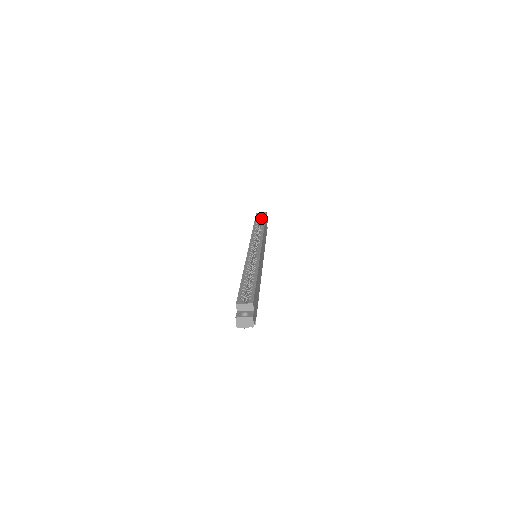
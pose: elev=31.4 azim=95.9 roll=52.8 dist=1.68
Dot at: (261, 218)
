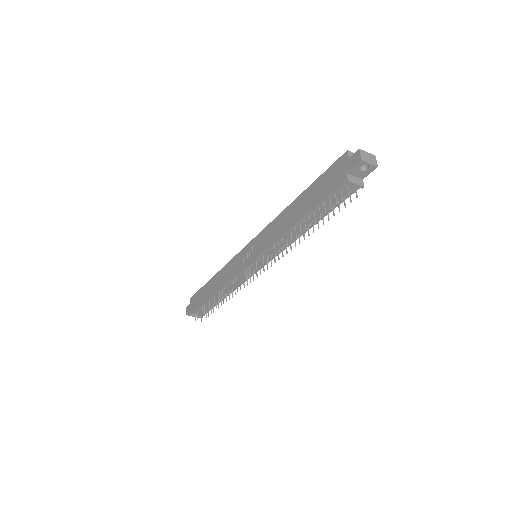
Dot at: occluded
